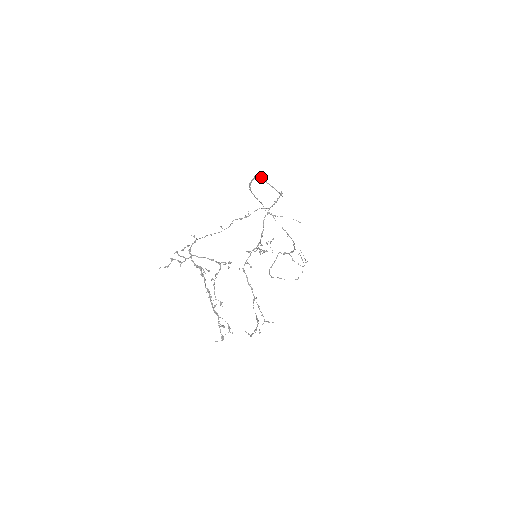
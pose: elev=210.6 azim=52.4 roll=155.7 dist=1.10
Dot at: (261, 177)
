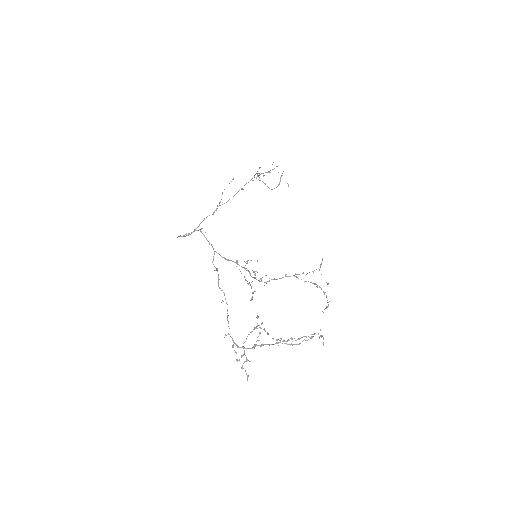
Dot at: occluded
